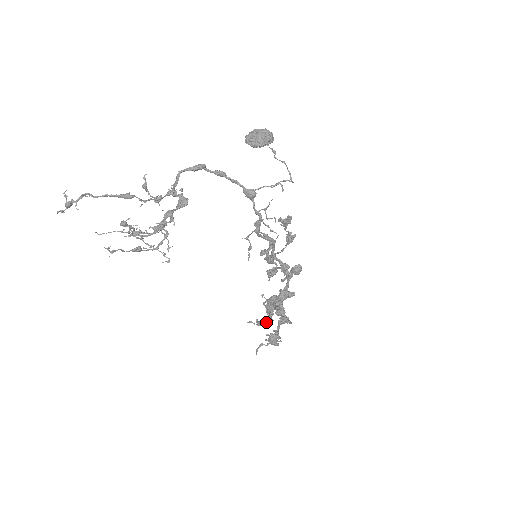
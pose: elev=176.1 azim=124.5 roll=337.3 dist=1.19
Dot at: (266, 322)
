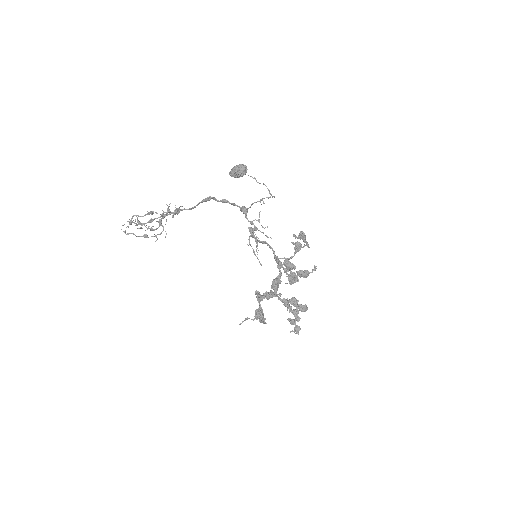
Dot at: (290, 322)
